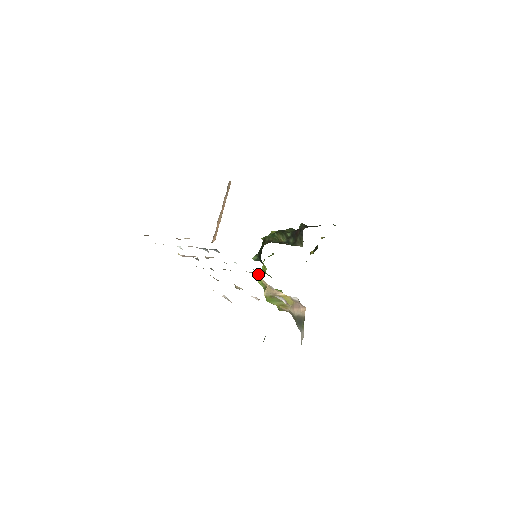
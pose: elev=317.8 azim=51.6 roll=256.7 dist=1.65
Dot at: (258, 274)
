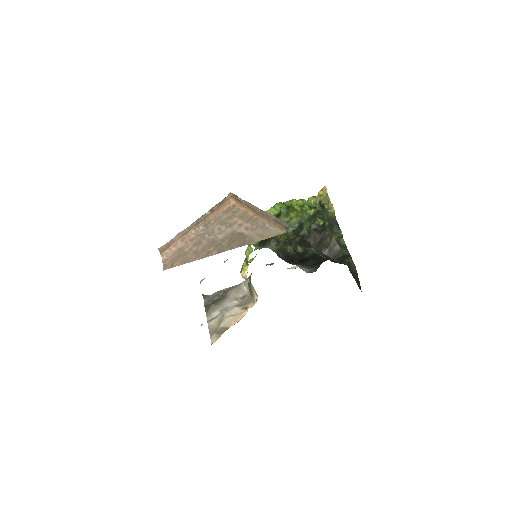
Dot at: (250, 246)
